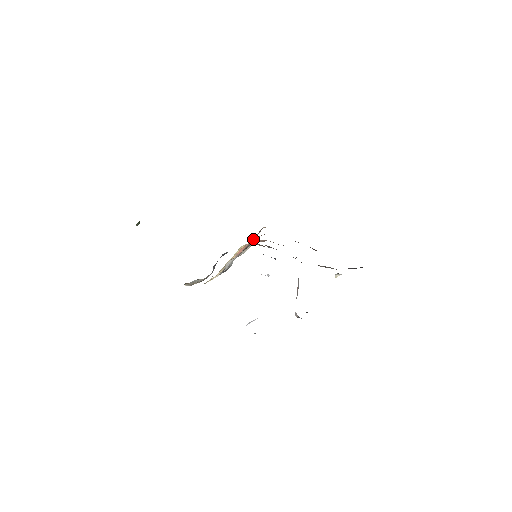
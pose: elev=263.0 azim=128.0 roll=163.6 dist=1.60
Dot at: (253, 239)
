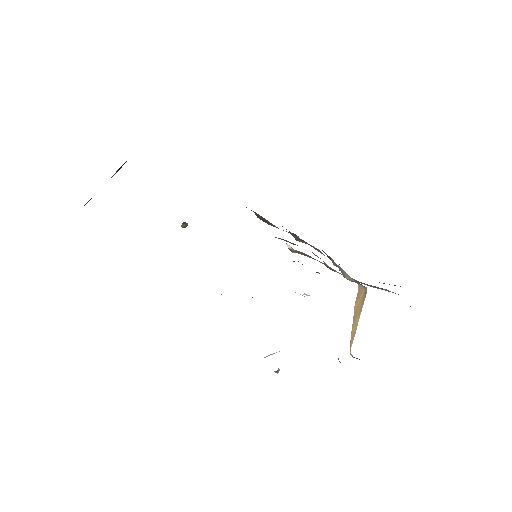
Dot at: occluded
